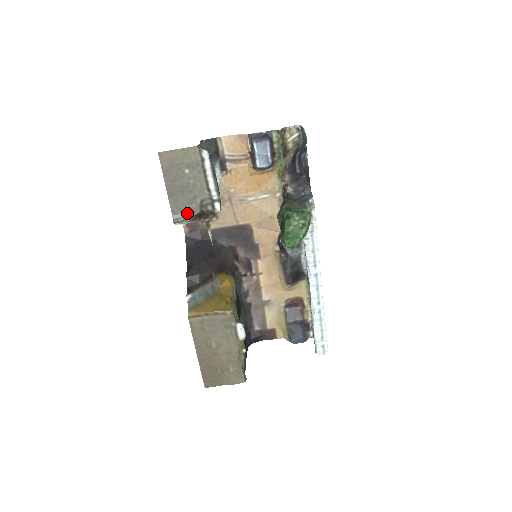
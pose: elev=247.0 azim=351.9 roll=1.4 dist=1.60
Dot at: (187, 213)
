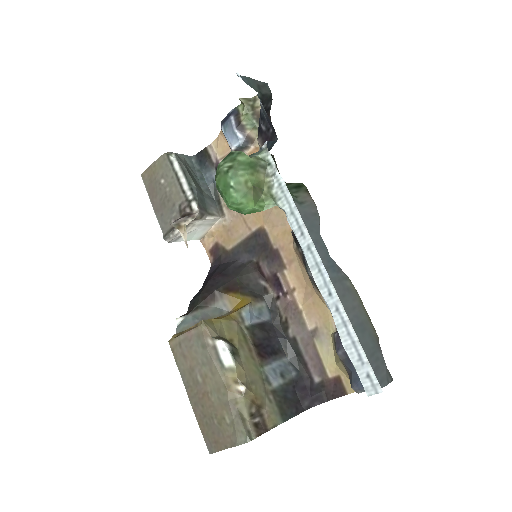
Dot at: occluded
